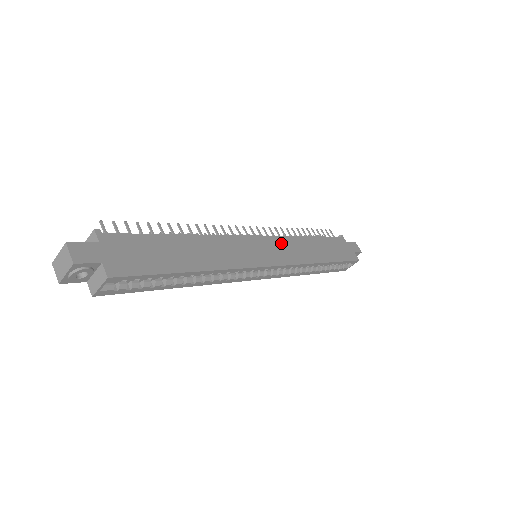
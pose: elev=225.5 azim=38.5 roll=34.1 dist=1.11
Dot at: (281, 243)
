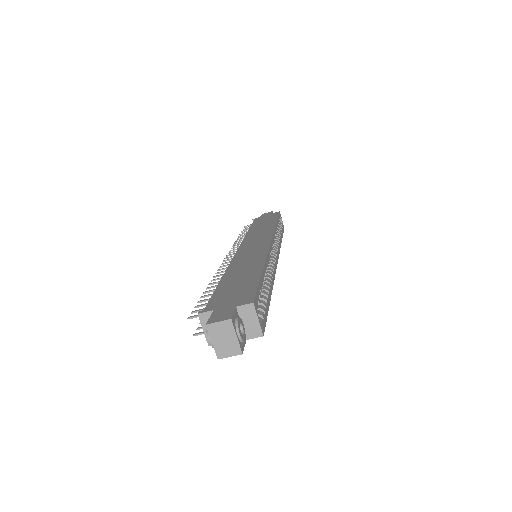
Dot at: (250, 239)
